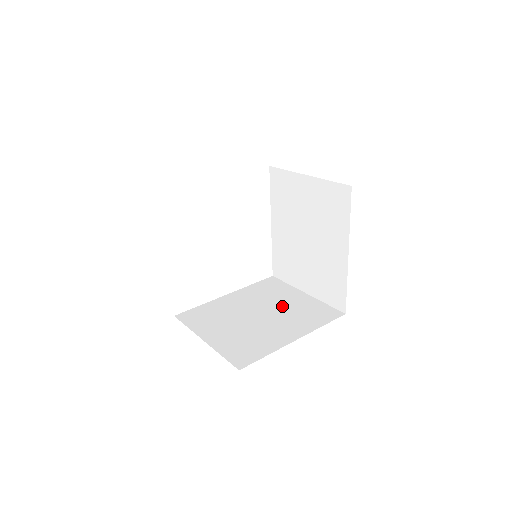
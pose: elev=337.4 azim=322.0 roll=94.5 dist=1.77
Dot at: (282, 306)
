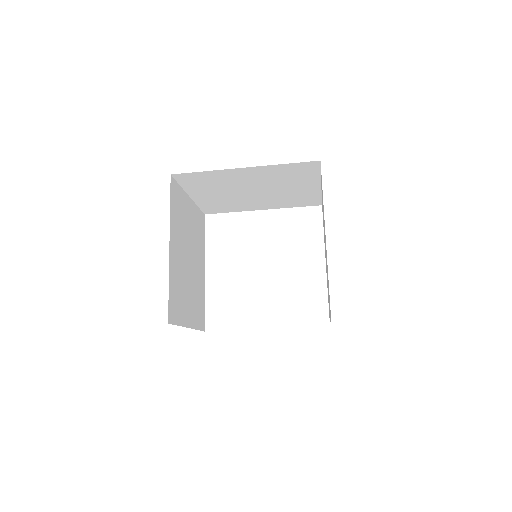
Dot at: occluded
